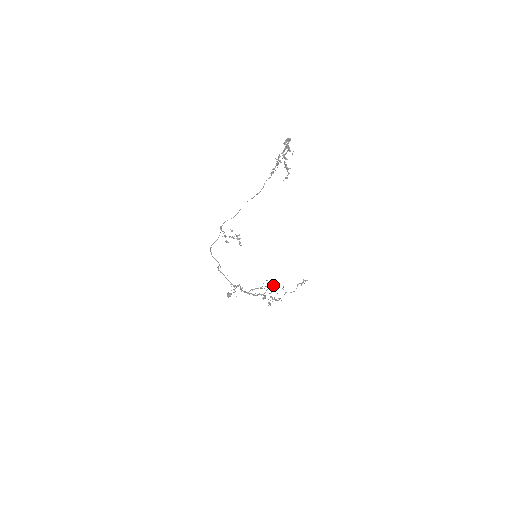
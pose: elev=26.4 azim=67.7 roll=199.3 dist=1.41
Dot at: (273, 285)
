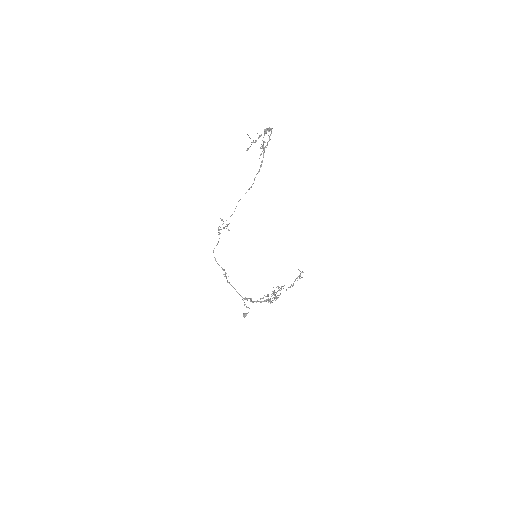
Dot at: (279, 290)
